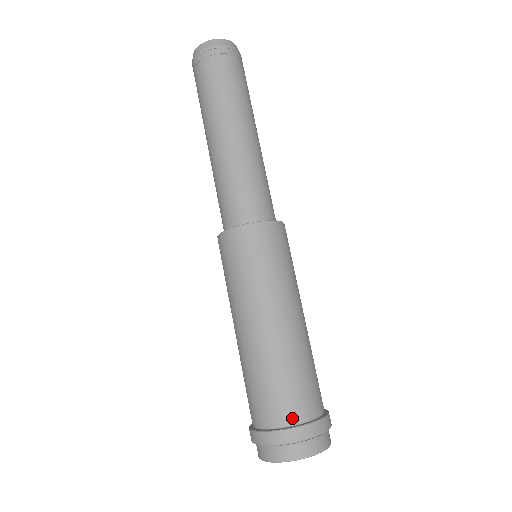
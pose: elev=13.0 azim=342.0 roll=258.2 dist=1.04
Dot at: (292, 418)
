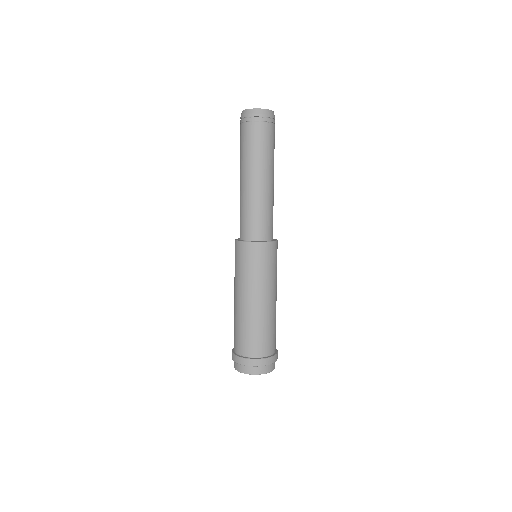
Dot at: (258, 354)
